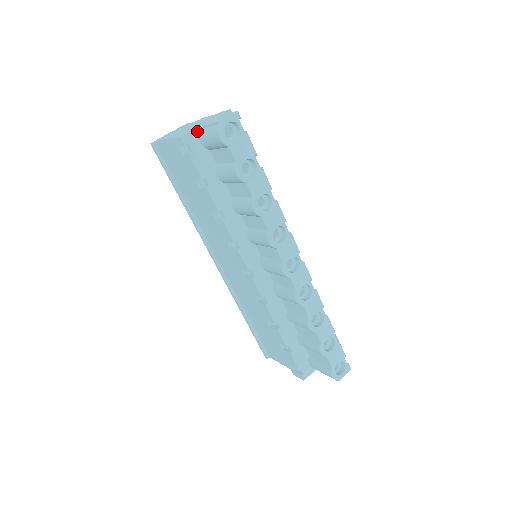
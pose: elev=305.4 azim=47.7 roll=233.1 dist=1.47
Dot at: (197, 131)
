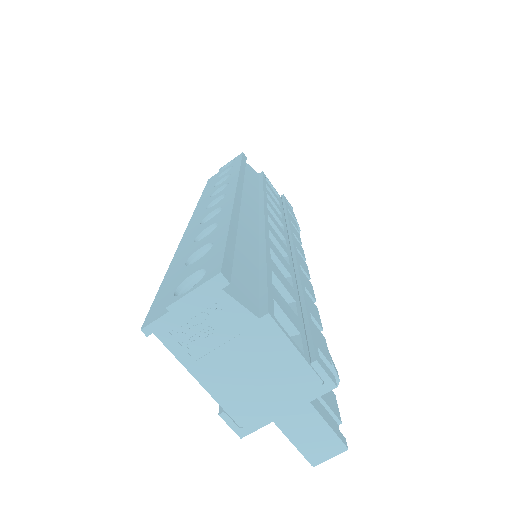
Dot at: (268, 420)
